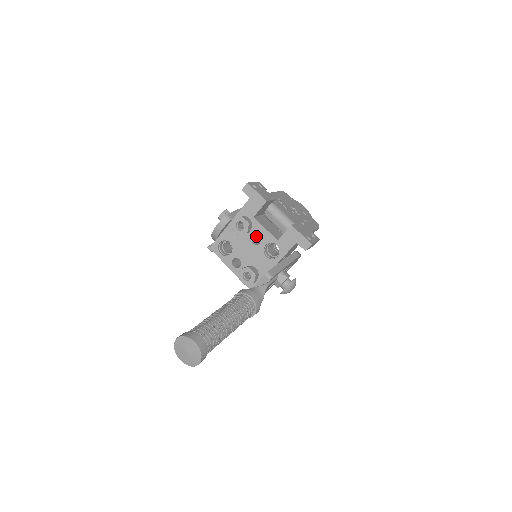
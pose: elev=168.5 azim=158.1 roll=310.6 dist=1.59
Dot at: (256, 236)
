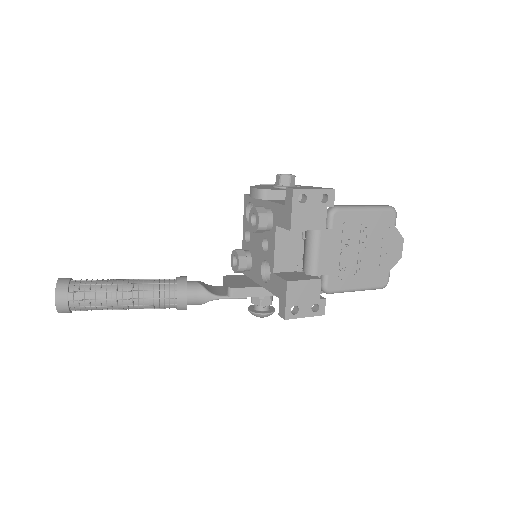
Dot at: occluded
